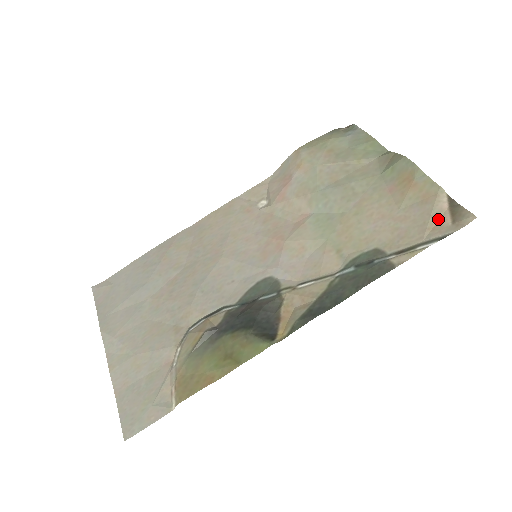
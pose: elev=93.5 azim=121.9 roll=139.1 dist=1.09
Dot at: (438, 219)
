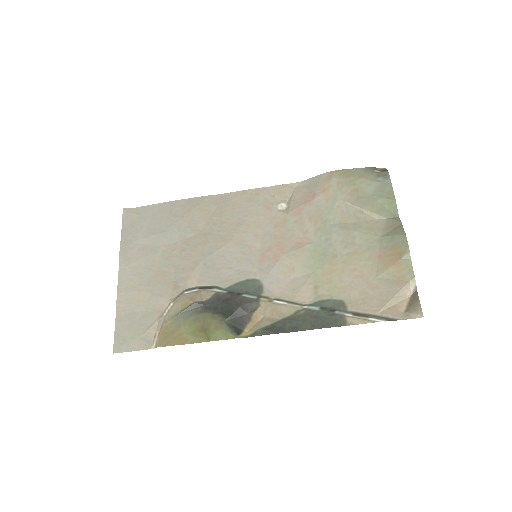
Dot at: (398, 302)
